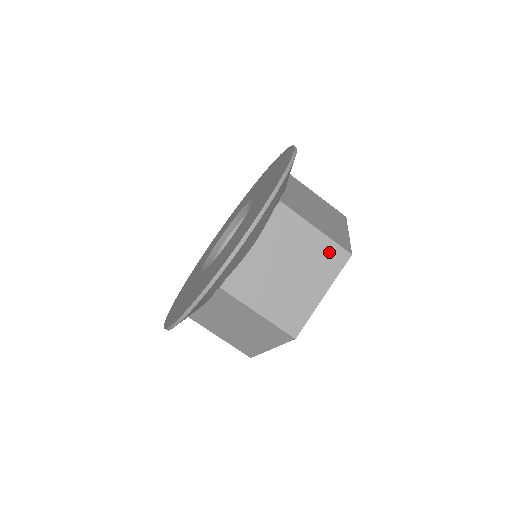
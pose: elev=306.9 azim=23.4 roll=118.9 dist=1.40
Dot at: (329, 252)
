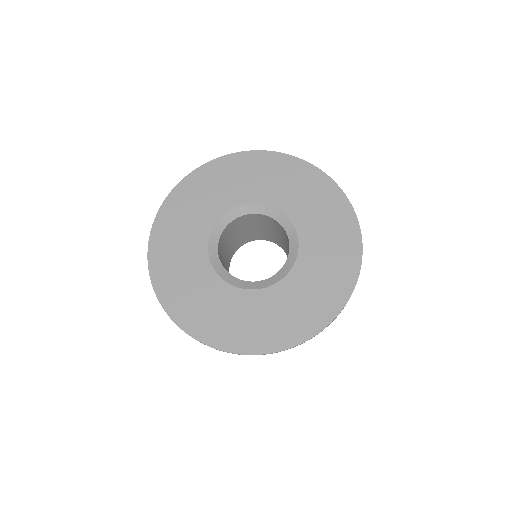
Dot at: occluded
